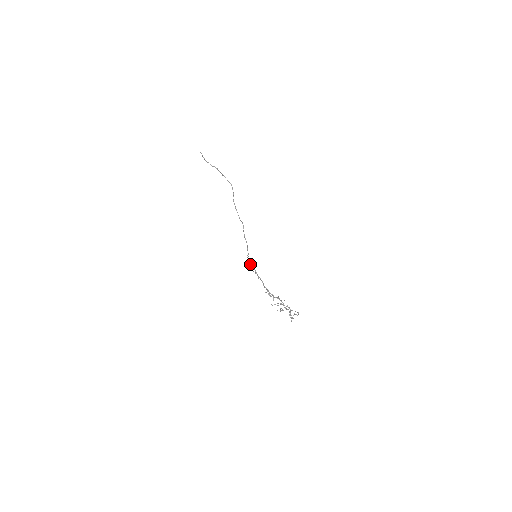
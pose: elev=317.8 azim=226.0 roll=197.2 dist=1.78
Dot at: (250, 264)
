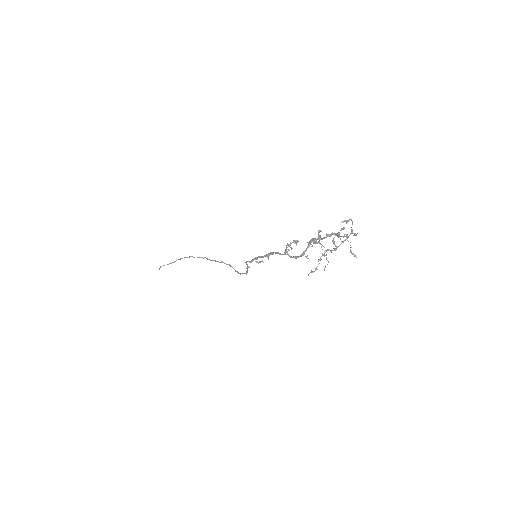
Dot at: (250, 261)
